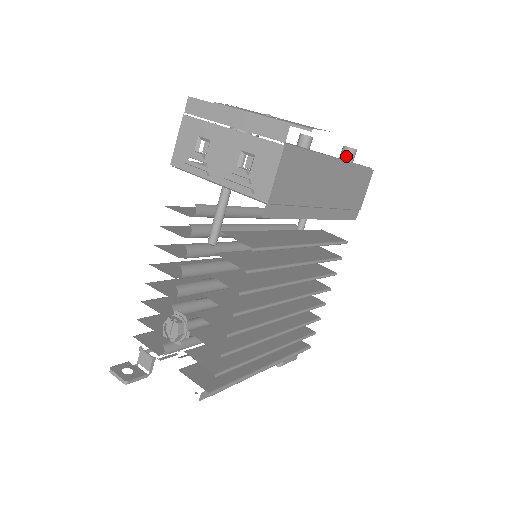
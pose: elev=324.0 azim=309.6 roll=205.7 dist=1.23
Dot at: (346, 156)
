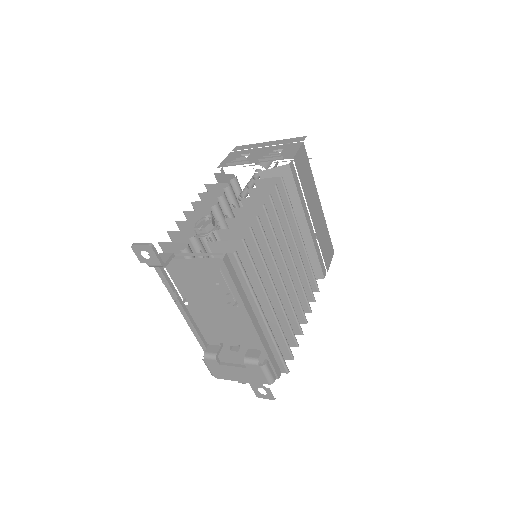
Dot at: (316, 237)
